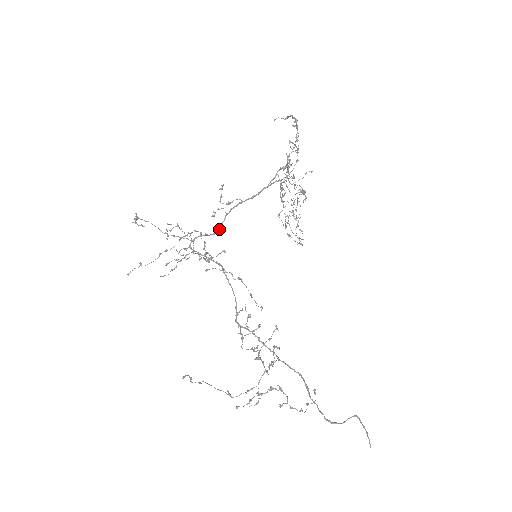
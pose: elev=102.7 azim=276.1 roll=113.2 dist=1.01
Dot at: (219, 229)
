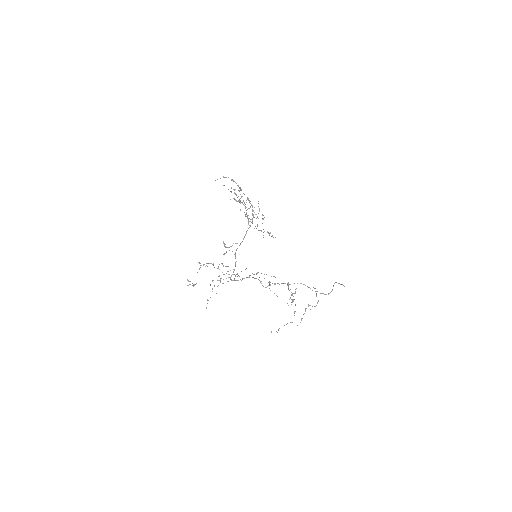
Dot at: (236, 261)
